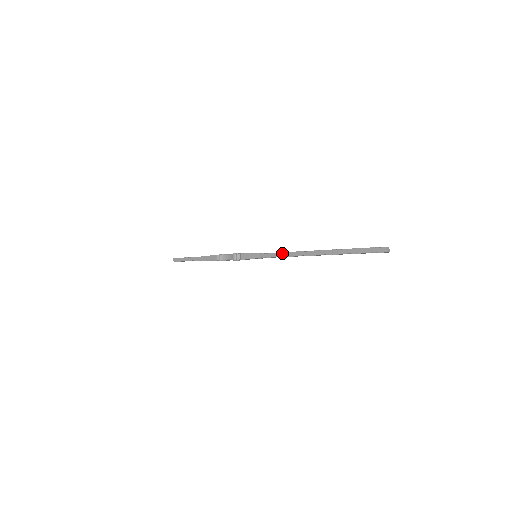
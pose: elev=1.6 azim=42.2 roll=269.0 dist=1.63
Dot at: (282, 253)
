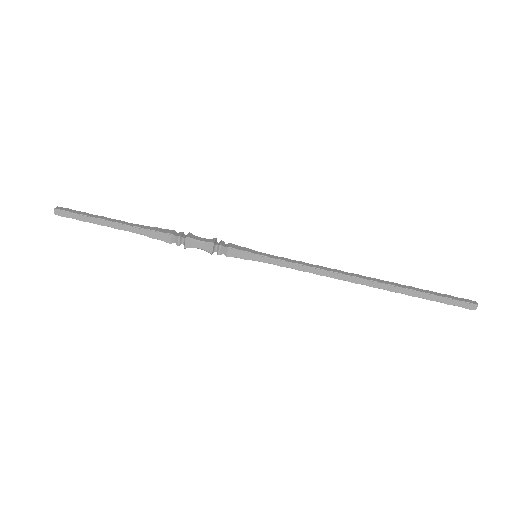
Dot at: (311, 268)
